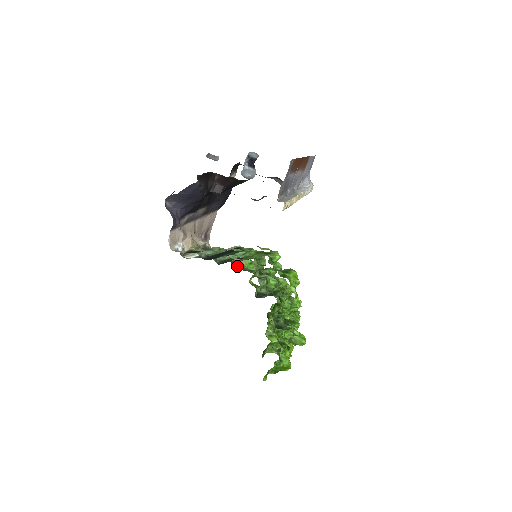
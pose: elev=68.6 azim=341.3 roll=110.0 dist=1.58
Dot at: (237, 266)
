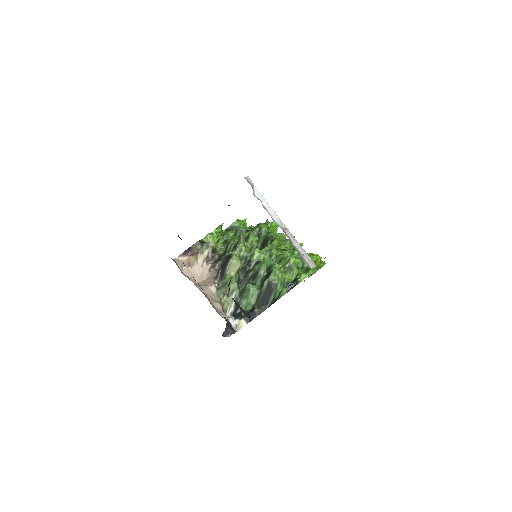
Dot at: (215, 251)
